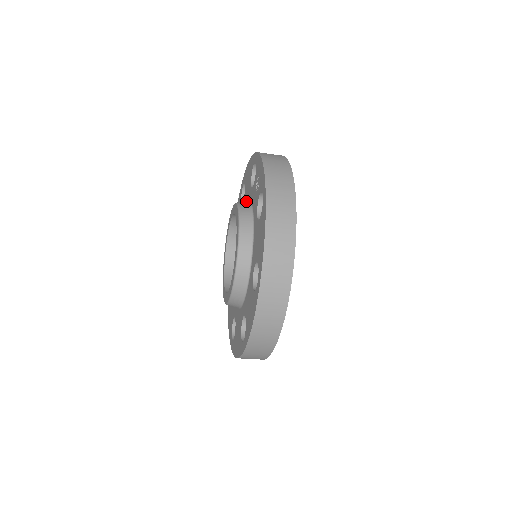
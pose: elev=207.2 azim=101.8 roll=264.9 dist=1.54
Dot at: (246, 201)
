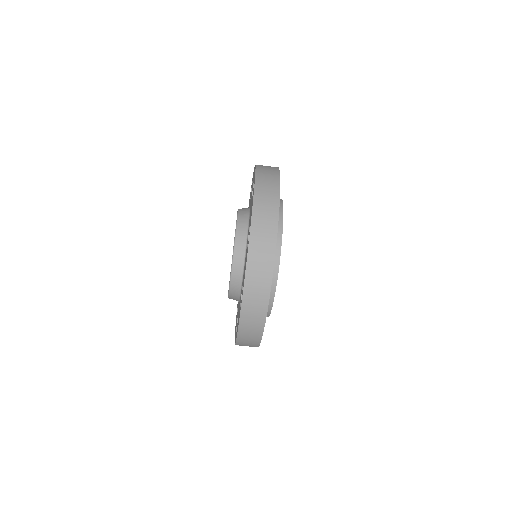
Dot at: occluded
